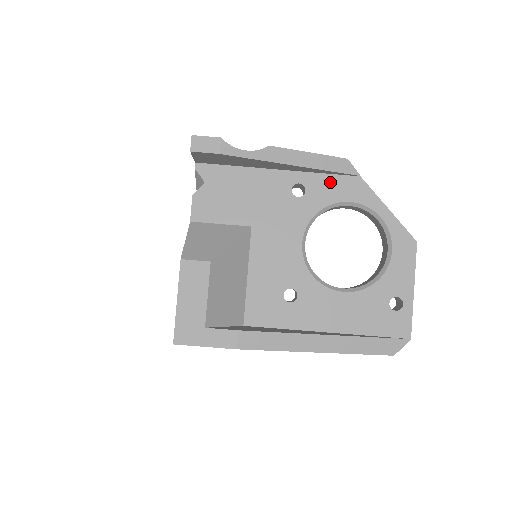
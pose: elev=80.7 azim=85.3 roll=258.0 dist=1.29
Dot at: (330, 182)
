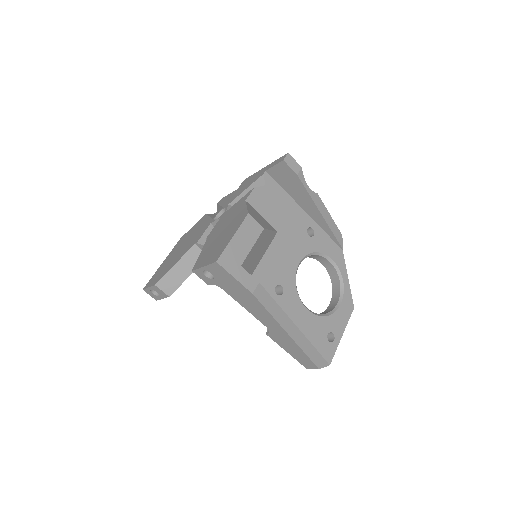
Dot at: (327, 241)
